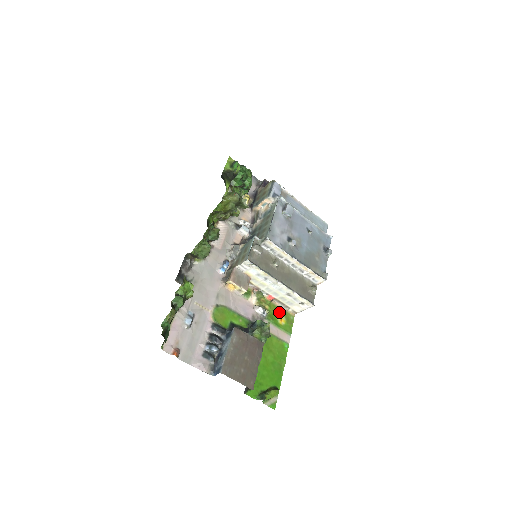
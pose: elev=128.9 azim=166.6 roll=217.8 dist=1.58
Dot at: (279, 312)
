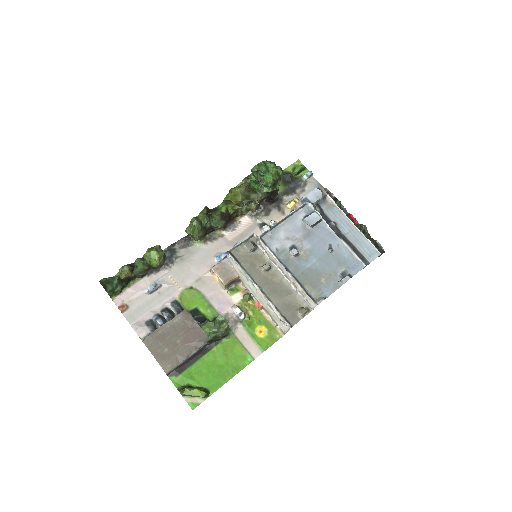
Dot at: (264, 323)
